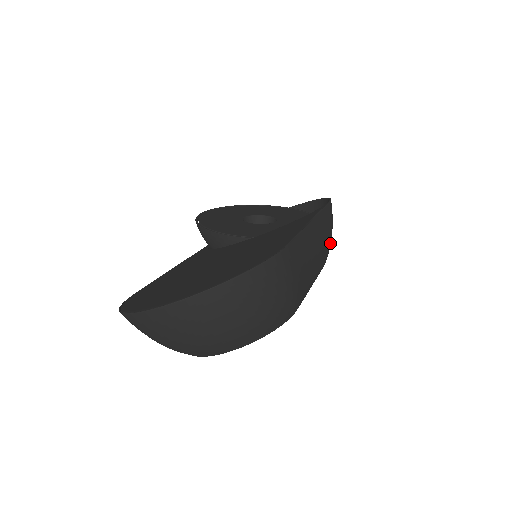
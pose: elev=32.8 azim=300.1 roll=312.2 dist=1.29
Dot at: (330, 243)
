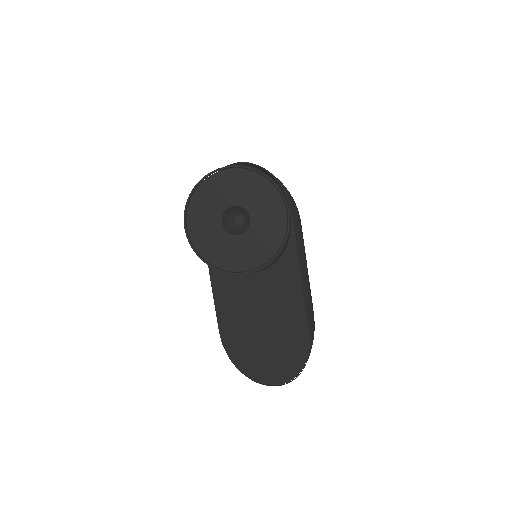
Dot at: occluded
